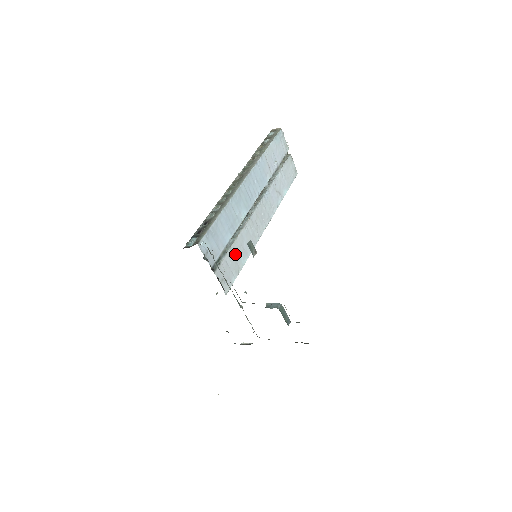
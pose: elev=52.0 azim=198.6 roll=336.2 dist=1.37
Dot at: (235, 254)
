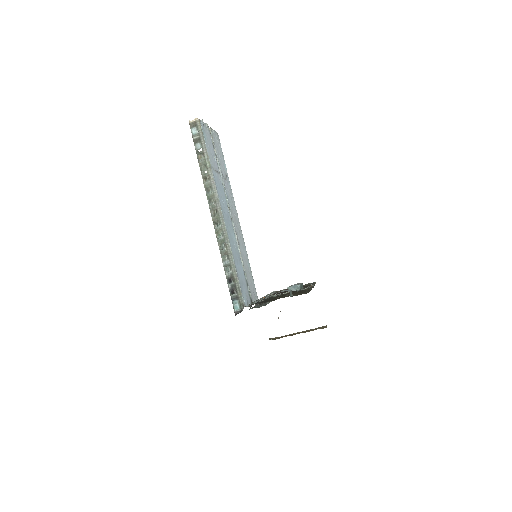
Dot at: (247, 270)
